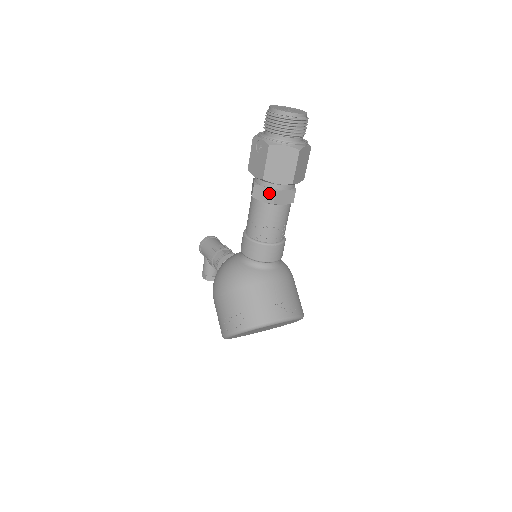
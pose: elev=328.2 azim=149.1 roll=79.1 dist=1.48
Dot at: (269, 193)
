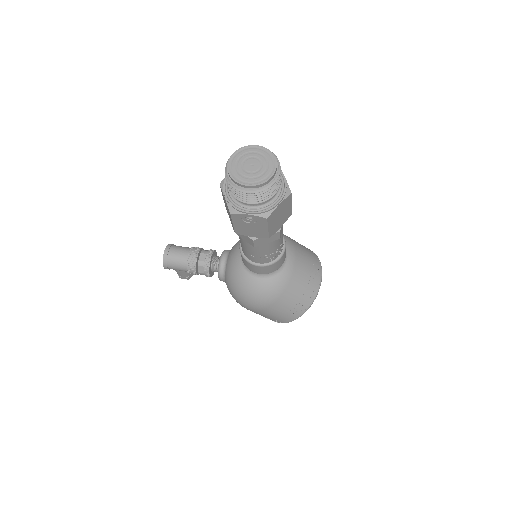
Dot at: (273, 236)
